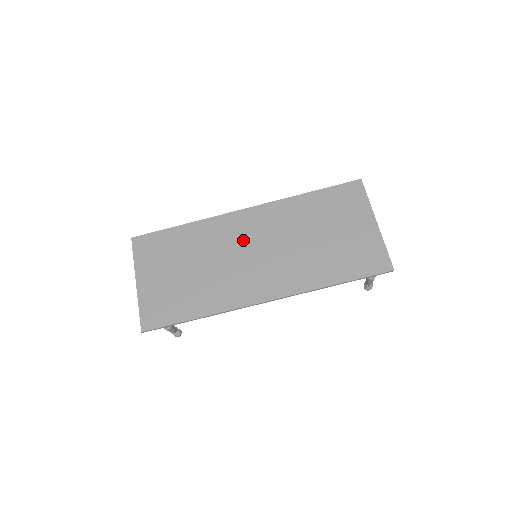
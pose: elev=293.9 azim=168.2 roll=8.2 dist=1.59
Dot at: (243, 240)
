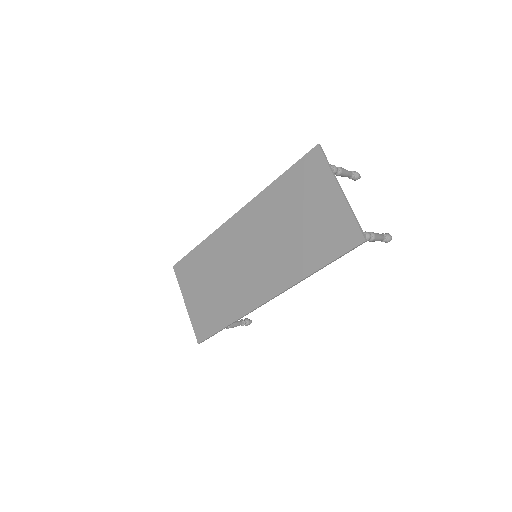
Dot at: (240, 246)
